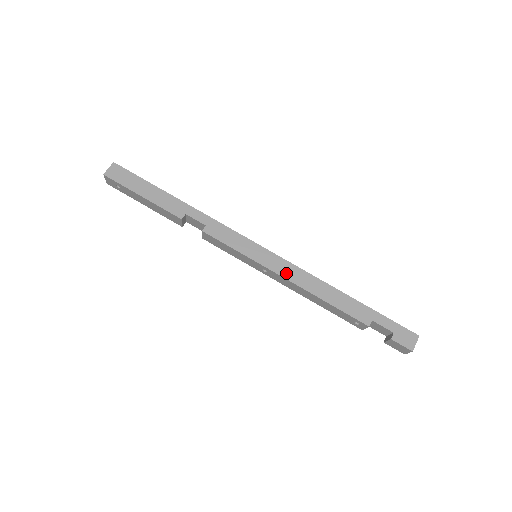
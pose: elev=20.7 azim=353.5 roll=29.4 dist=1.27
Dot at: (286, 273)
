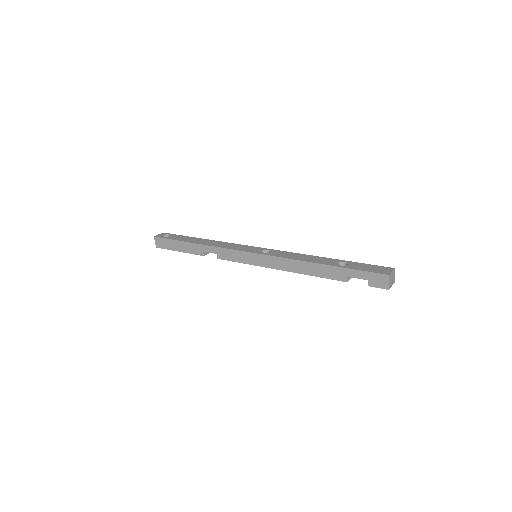
Dot at: (275, 265)
